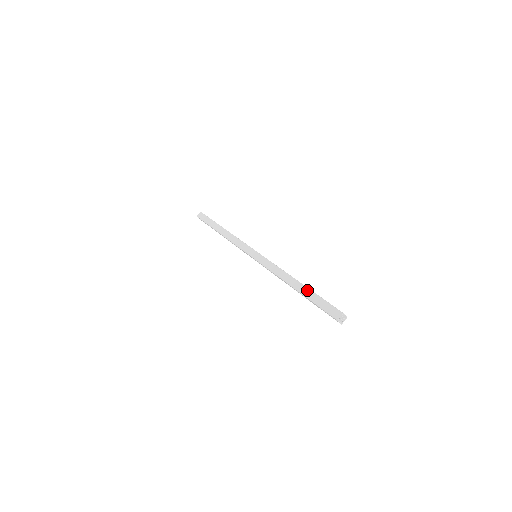
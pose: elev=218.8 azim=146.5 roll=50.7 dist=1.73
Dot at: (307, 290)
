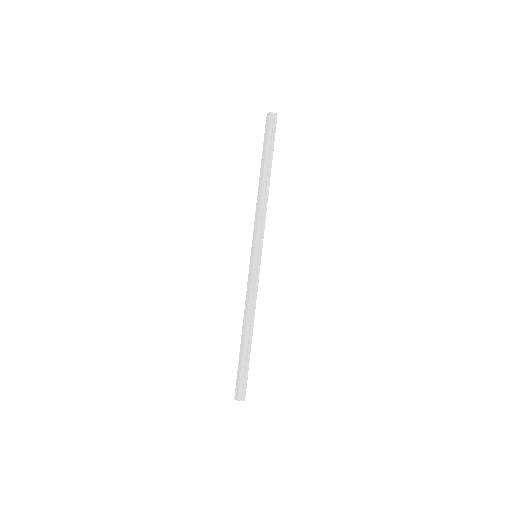
Dot at: (242, 351)
